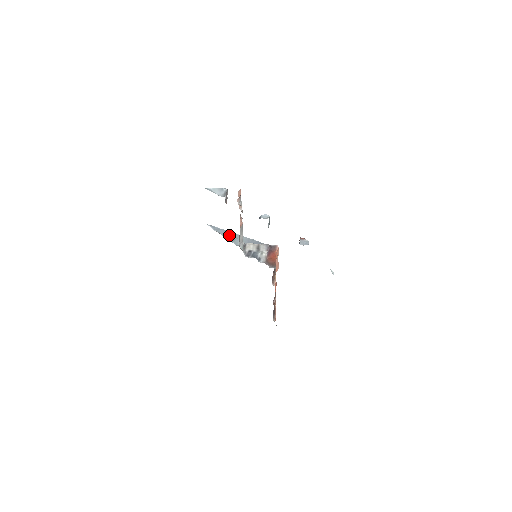
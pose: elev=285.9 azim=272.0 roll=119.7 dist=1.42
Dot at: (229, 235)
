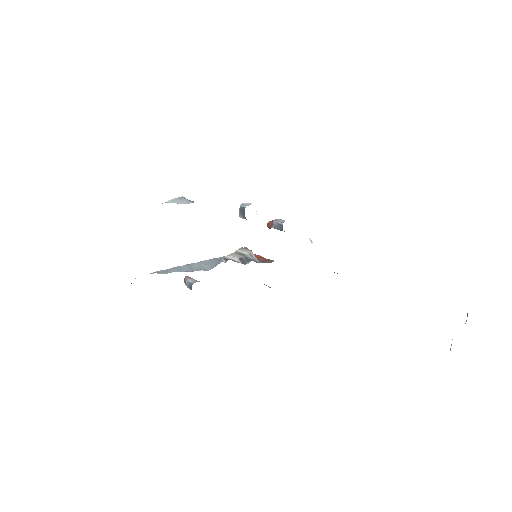
Dot at: (187, 268)
